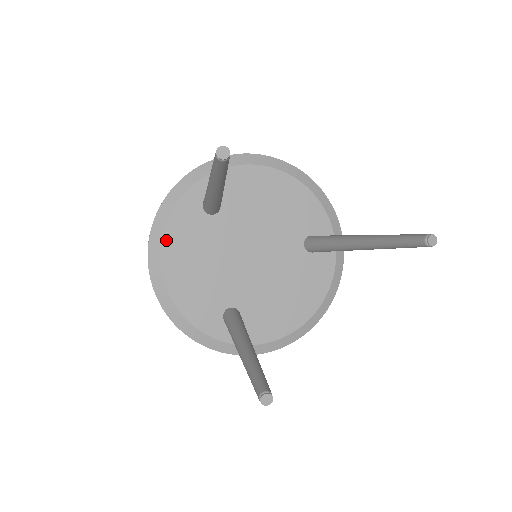
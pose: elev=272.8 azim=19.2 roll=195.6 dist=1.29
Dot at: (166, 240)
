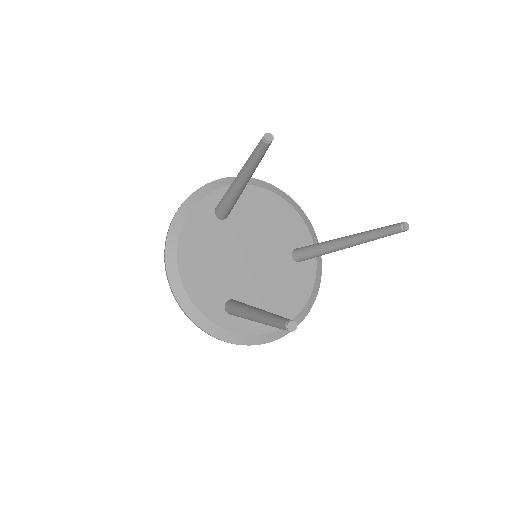
Dot at: (183, 234)
